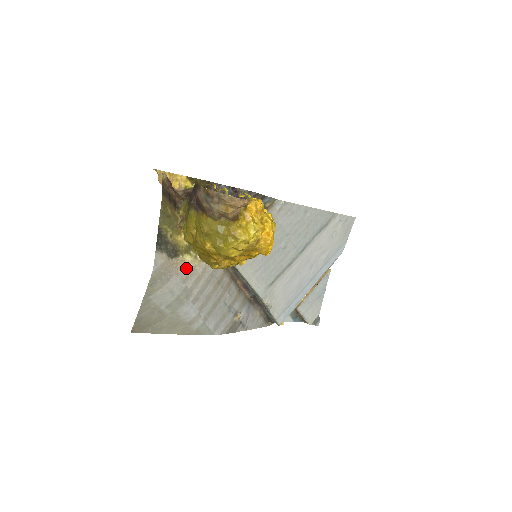
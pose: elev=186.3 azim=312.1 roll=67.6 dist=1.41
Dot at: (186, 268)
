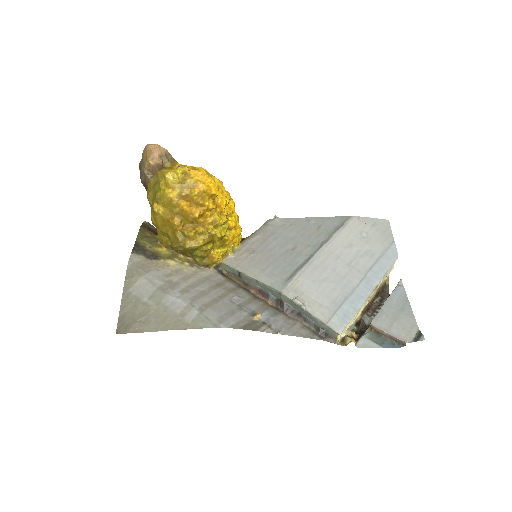
Dot at: (170, 268)
